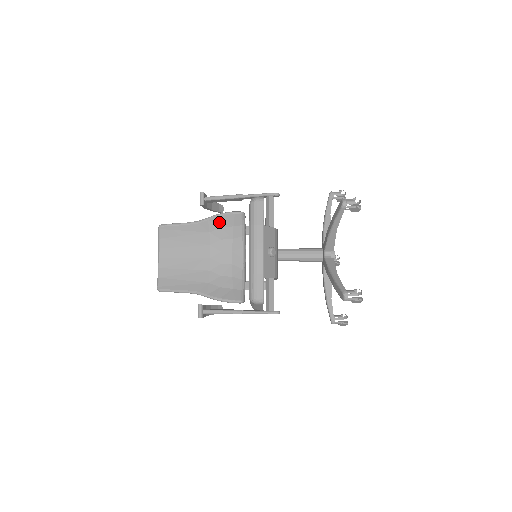
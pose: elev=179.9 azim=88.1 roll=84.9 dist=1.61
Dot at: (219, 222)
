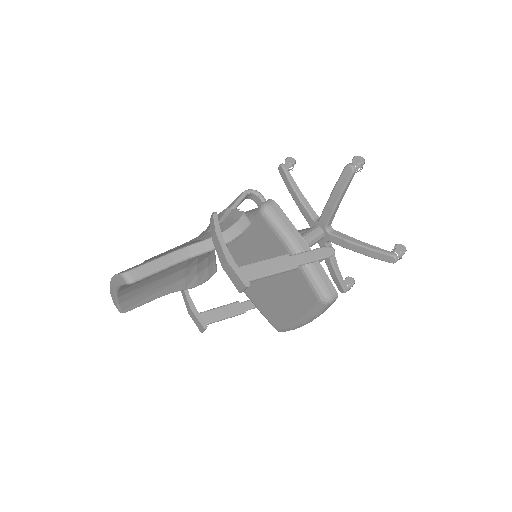
Dot at: occluded
